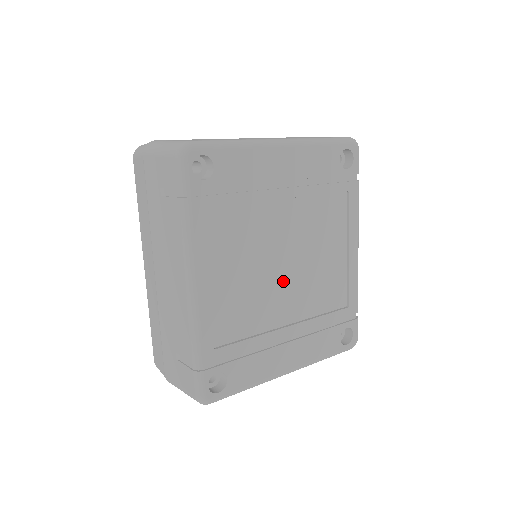
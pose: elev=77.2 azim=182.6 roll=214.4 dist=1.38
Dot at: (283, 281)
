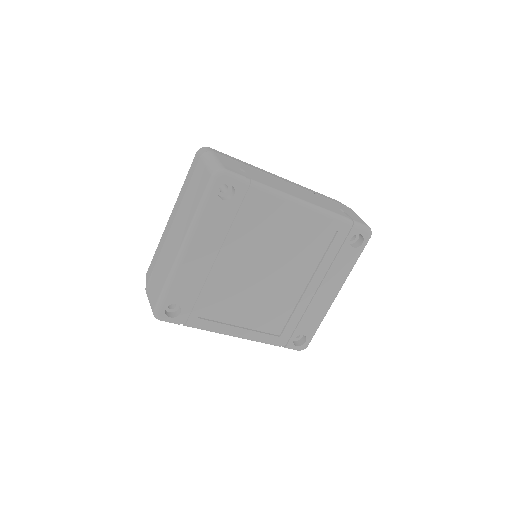
Dot at: (277, 278)
